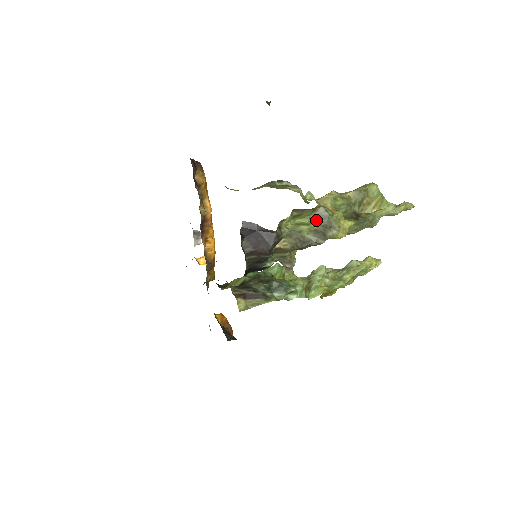
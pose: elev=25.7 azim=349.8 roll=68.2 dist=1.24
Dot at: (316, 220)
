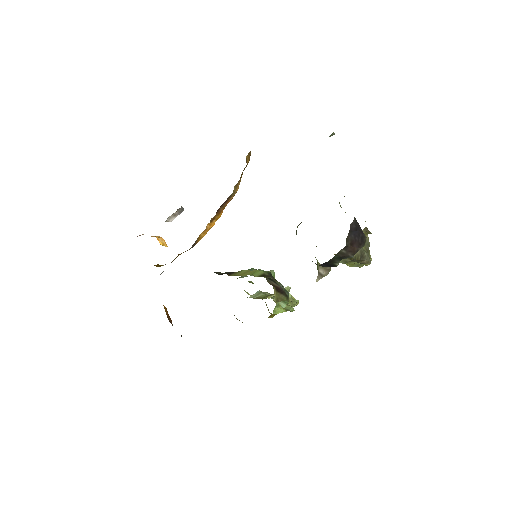
Dot at: occluded
